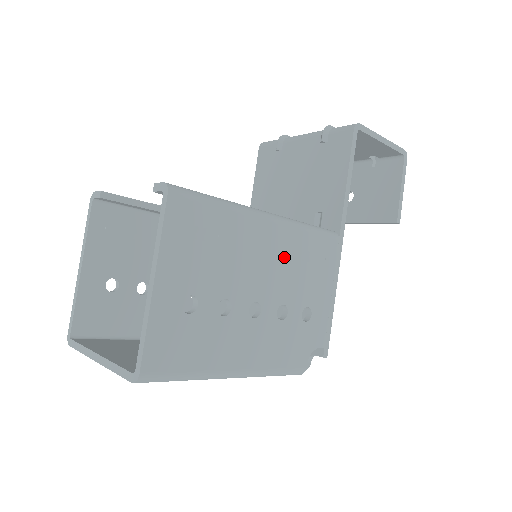
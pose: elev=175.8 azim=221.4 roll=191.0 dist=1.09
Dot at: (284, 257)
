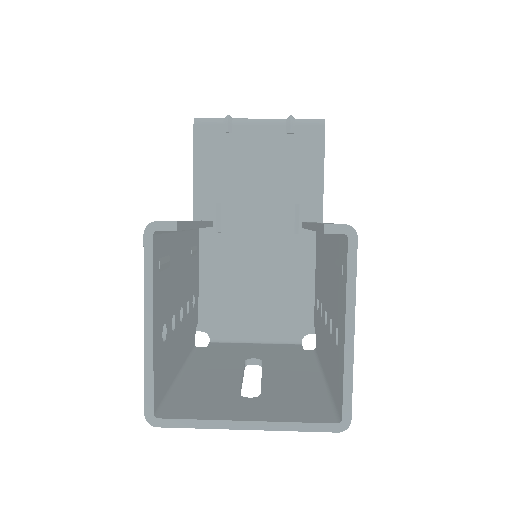
Dot at: occluded
